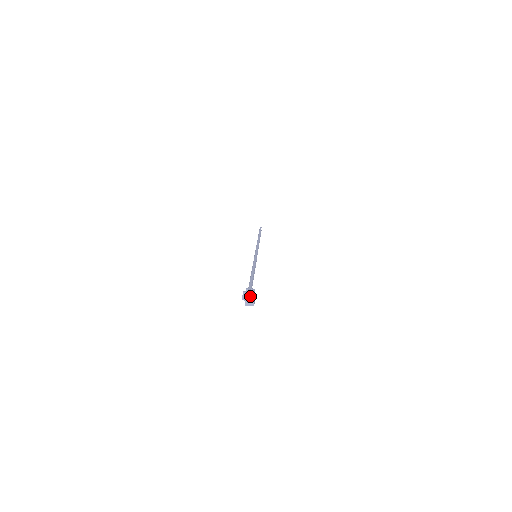
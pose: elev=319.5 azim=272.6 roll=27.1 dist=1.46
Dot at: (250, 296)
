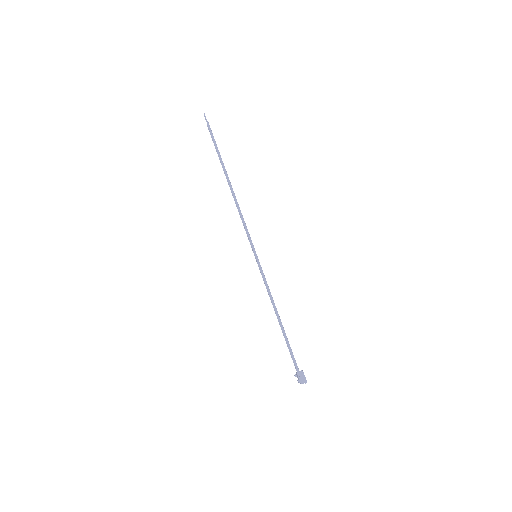
Dot at: occluded
